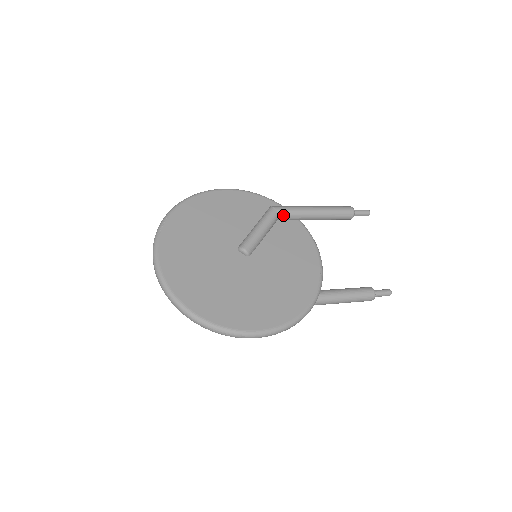
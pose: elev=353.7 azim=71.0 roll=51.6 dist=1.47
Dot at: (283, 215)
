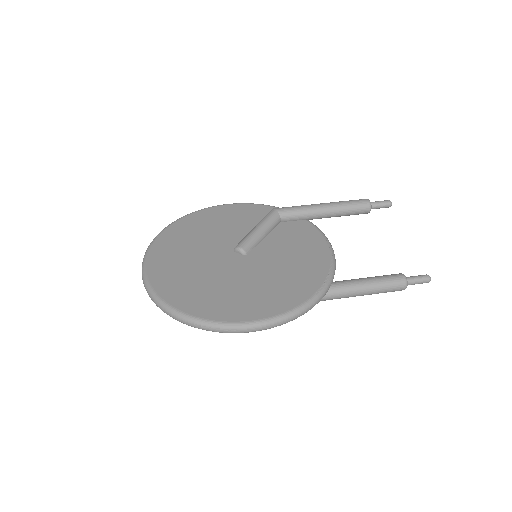
Dot at: (285, 214)
